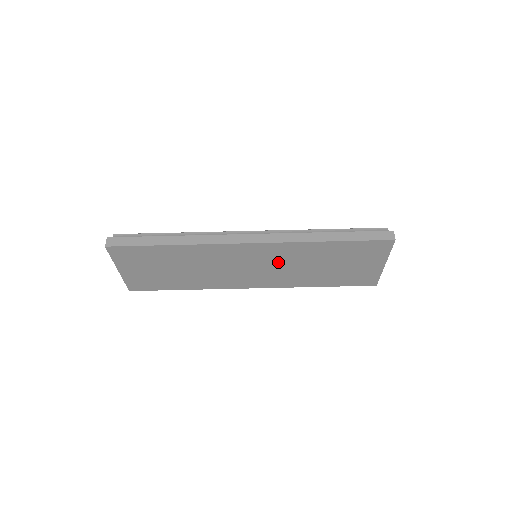
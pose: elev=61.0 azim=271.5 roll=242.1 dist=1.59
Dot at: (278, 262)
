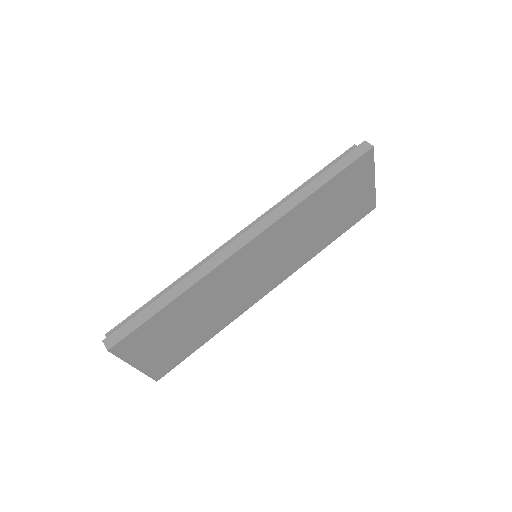
Dot at: (282, 245)
